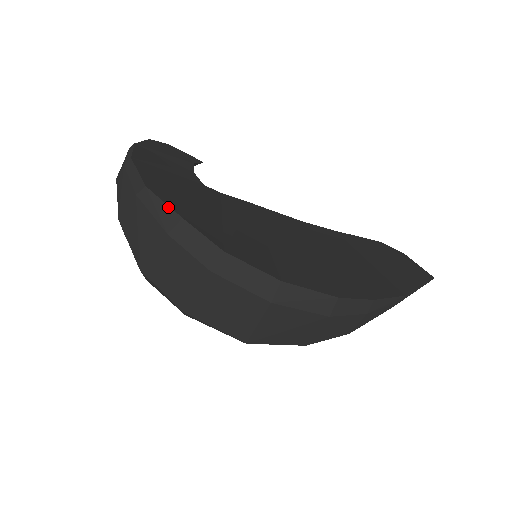
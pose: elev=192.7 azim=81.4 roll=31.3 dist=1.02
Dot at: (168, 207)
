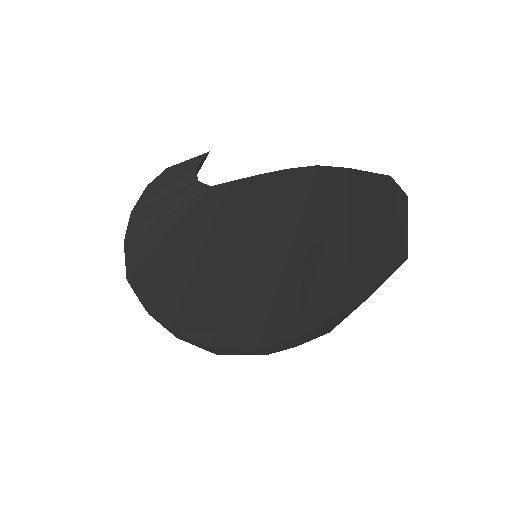
Dot at: (138, 298)
